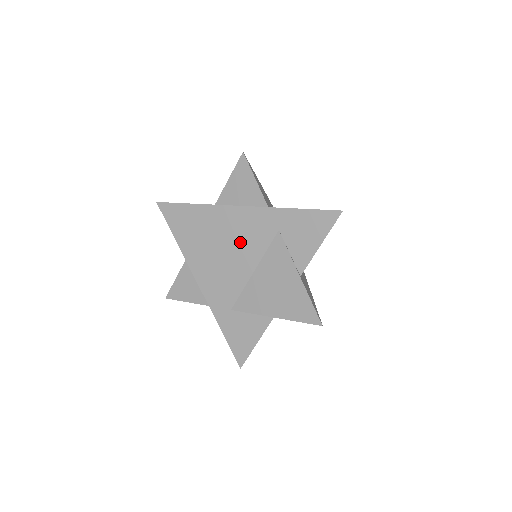
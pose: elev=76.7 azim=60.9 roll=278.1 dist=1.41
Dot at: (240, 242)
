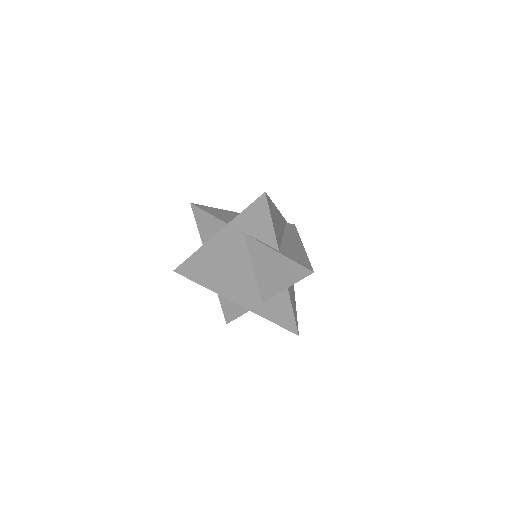
Dot at: (231, 258)
